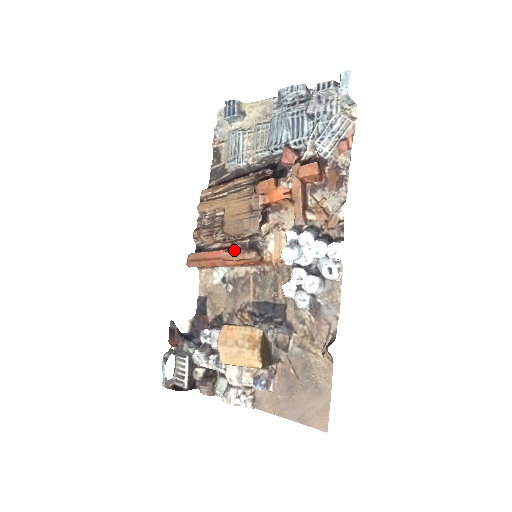
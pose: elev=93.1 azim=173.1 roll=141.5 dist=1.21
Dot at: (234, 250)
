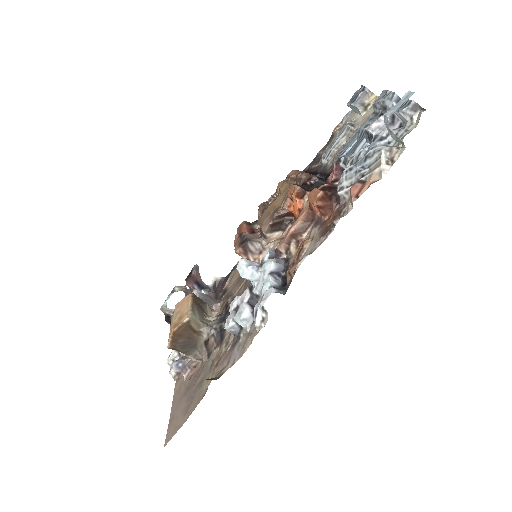
Dot at: (240, 236)
